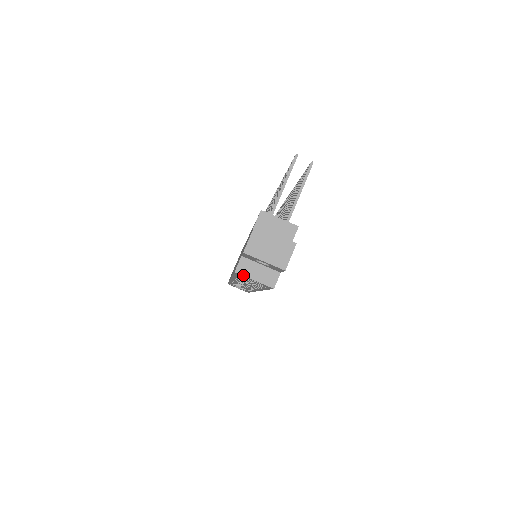
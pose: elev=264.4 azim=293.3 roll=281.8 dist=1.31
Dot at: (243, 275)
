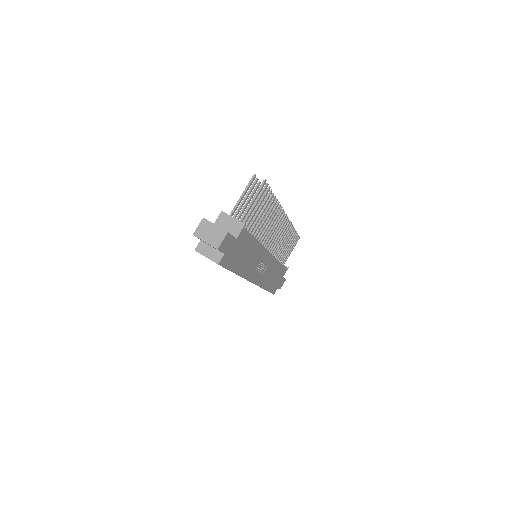
Dot at: occluded
